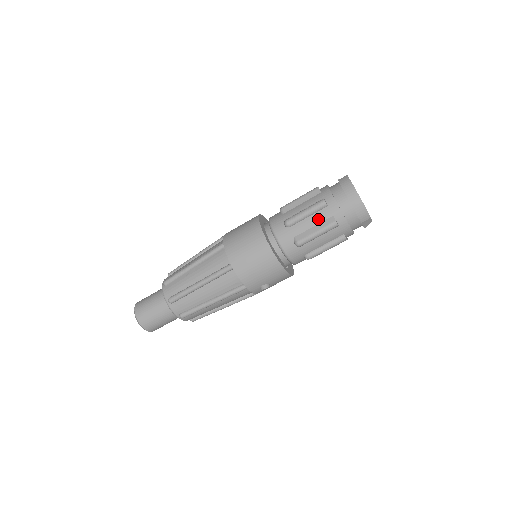
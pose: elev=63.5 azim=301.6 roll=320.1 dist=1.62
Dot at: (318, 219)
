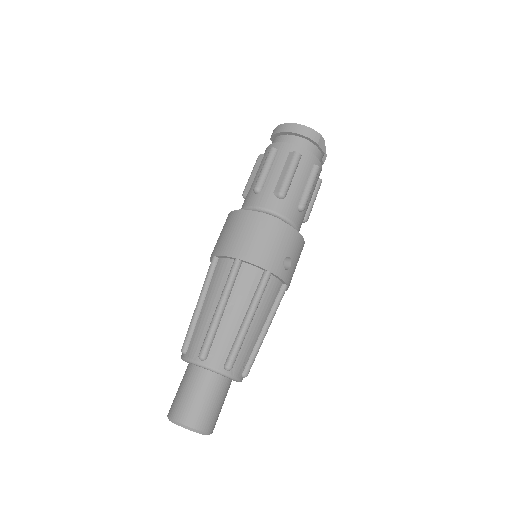
Dot at: (280, 164)
